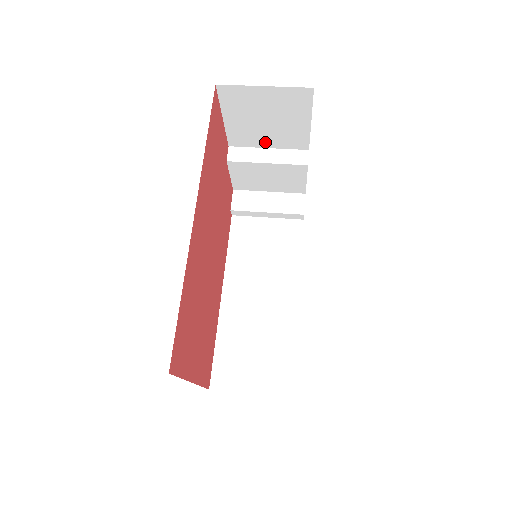
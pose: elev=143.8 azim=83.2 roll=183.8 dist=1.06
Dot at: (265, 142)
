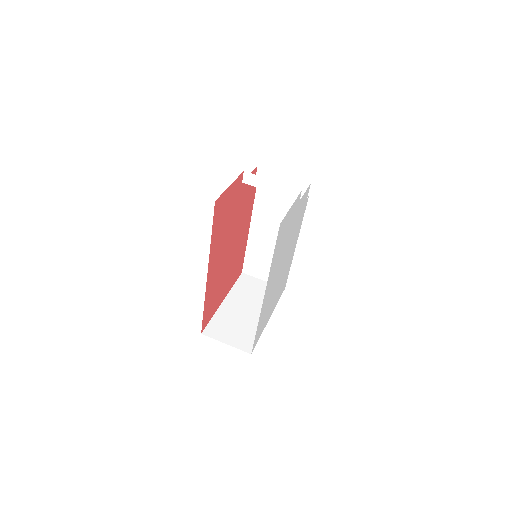
Dot at: occluded
